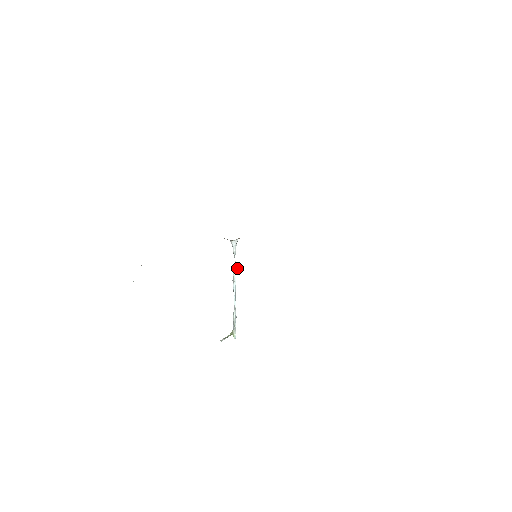
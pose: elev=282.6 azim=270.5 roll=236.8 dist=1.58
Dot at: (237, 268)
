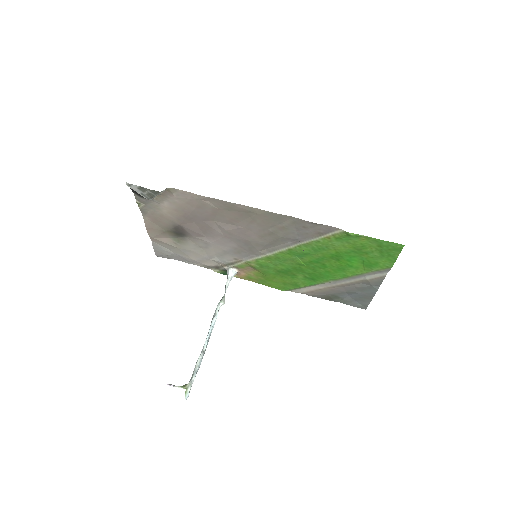
Dot at: (224, 301)
